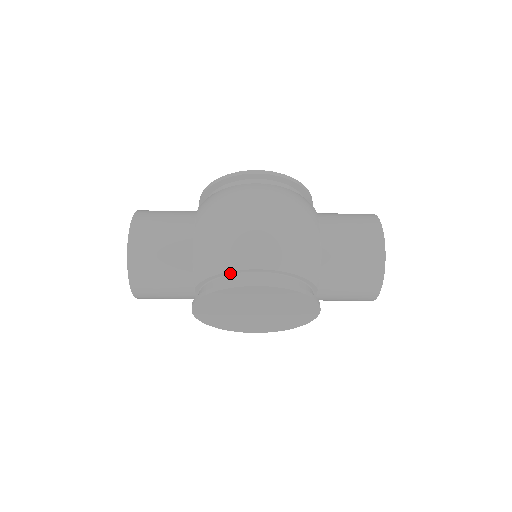
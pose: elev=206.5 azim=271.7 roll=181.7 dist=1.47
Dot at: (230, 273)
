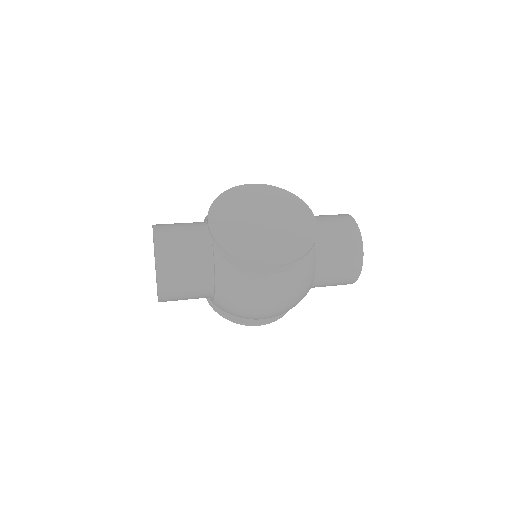
Dot at: occluded
